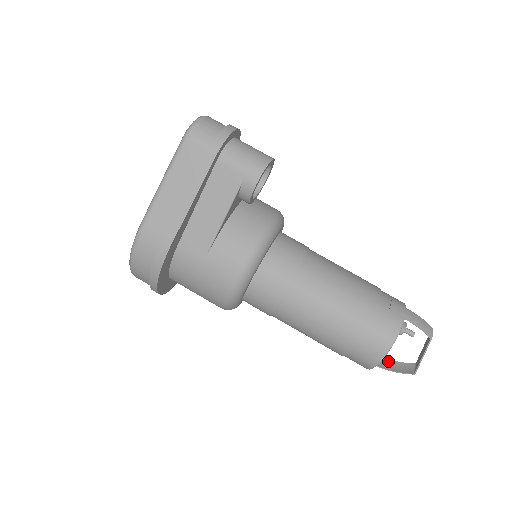
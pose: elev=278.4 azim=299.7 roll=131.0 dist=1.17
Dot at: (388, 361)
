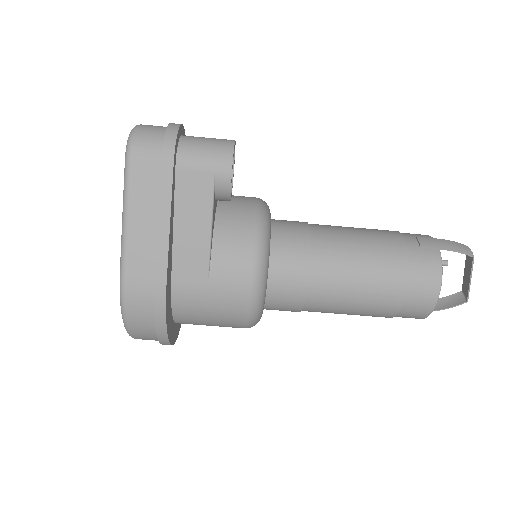
Dot at: occluded
